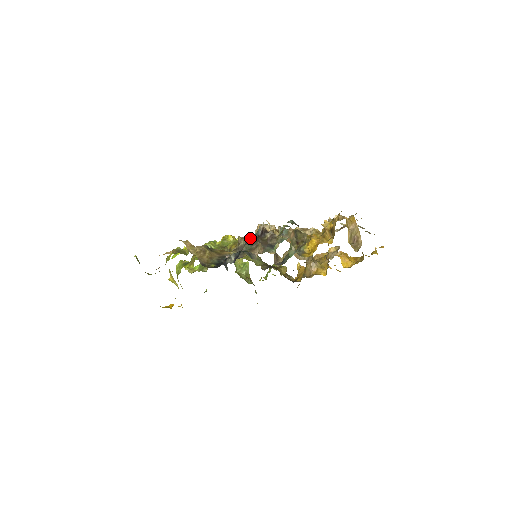
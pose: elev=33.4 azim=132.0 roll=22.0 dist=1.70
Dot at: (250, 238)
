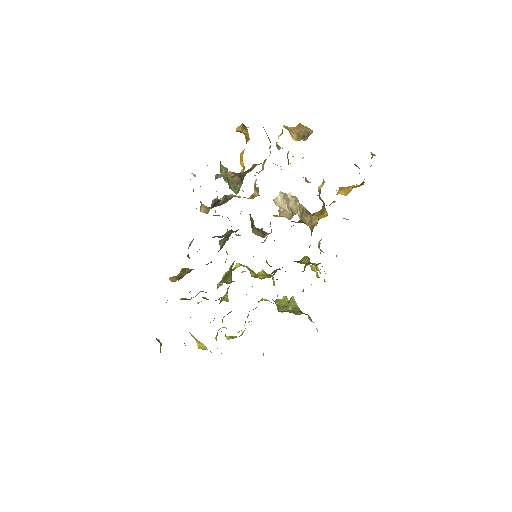
Dot at: occluded
